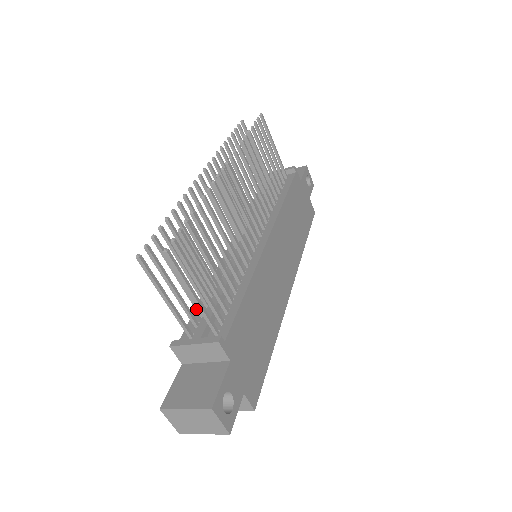
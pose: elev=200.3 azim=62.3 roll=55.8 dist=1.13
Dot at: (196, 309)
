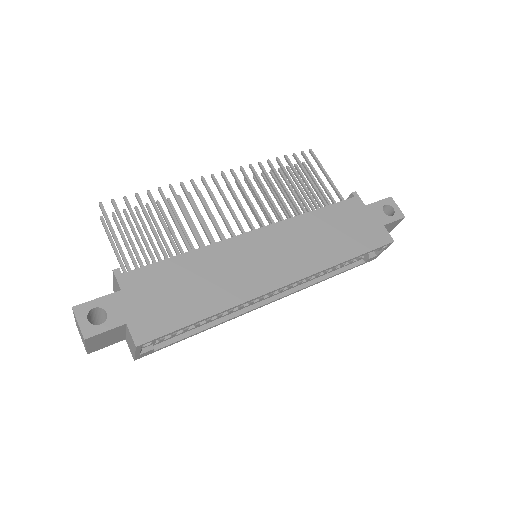
Dot at: occluded
